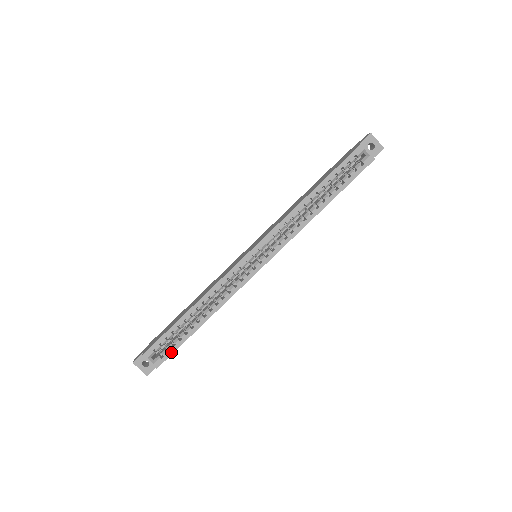
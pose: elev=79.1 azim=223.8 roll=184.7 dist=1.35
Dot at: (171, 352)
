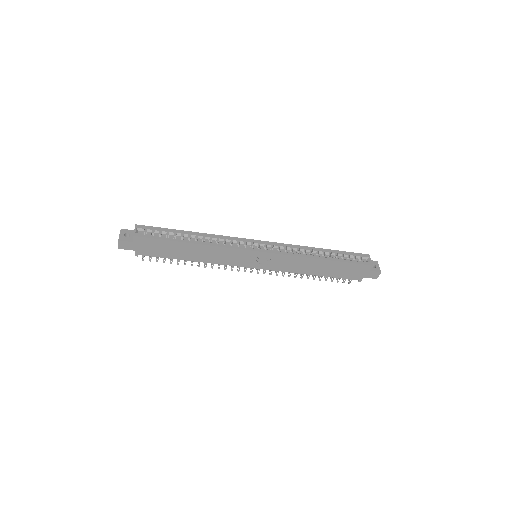
Dot at: (153, 237)
